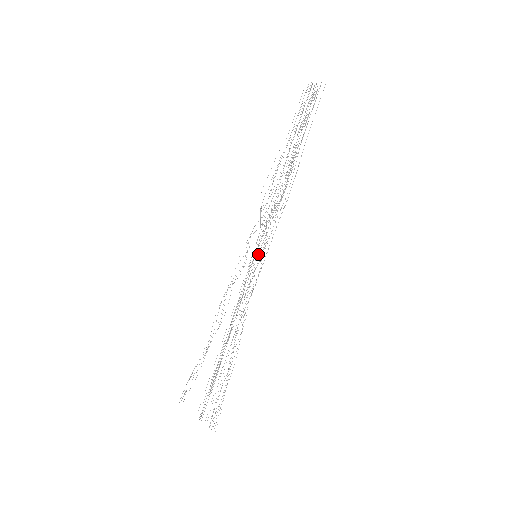
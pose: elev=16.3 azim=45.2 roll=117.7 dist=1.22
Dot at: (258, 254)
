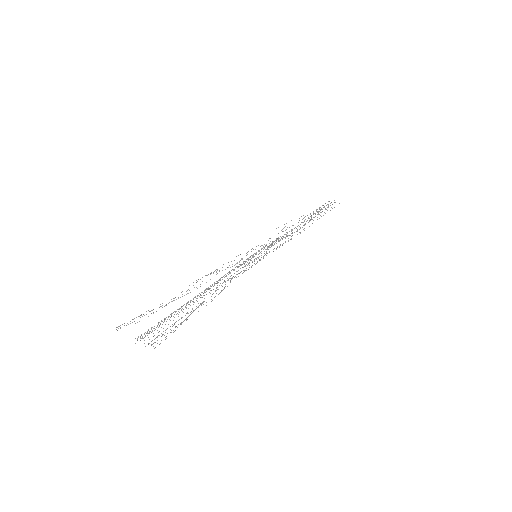
Dot at: occluded
